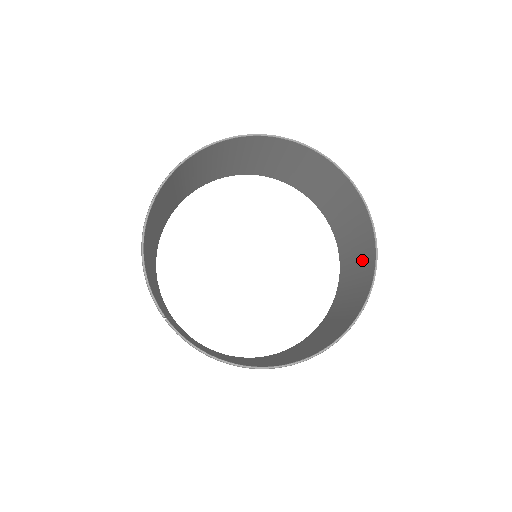
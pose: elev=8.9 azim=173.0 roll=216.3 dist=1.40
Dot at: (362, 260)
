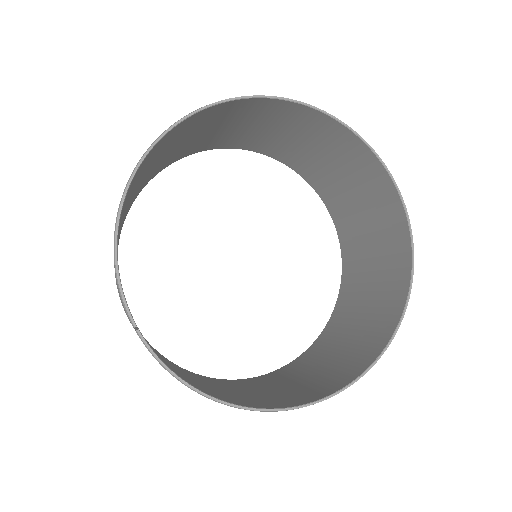
Dot at: (384, 281)
